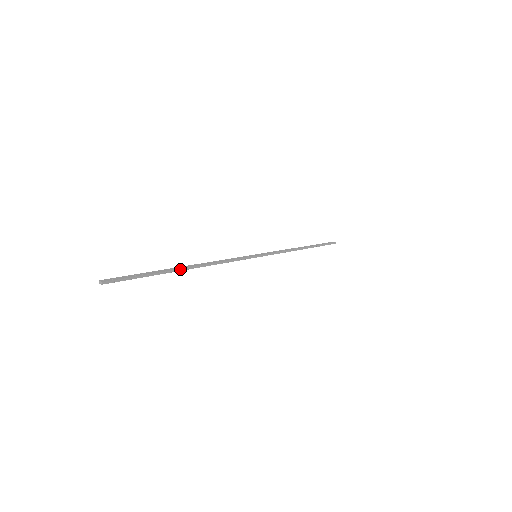
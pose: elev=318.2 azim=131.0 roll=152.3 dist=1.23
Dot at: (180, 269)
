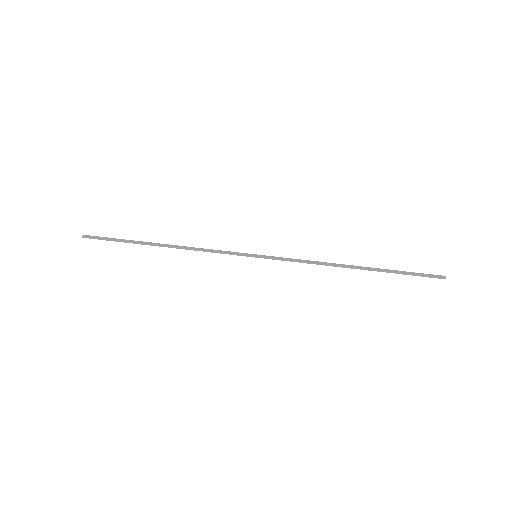
Dot at: (151, 244)
